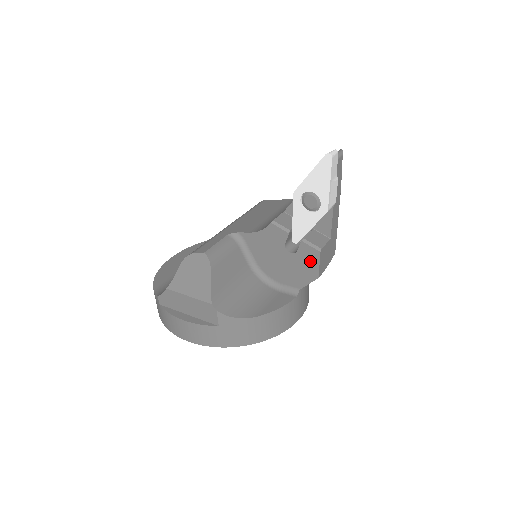
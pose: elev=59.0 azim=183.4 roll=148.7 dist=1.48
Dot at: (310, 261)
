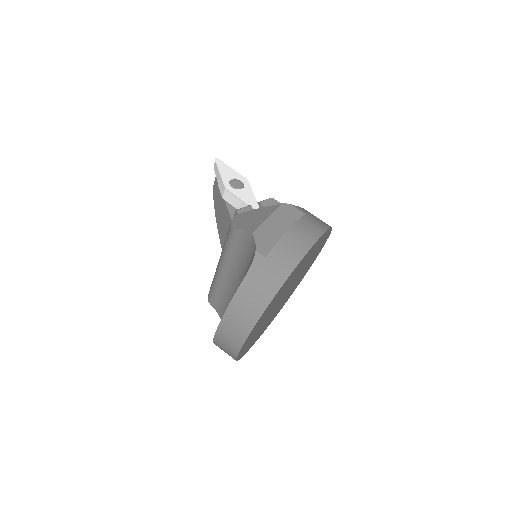
Dot at: occluded
